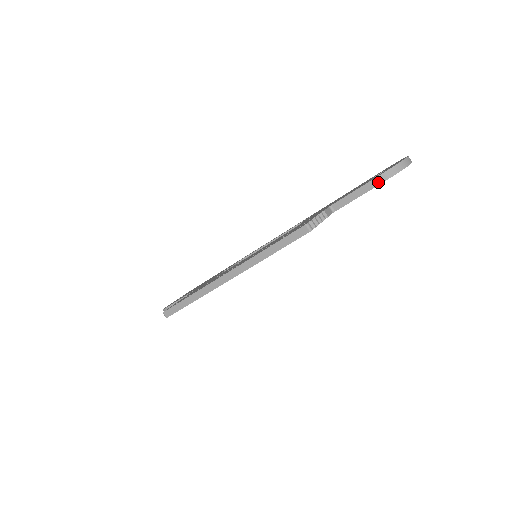
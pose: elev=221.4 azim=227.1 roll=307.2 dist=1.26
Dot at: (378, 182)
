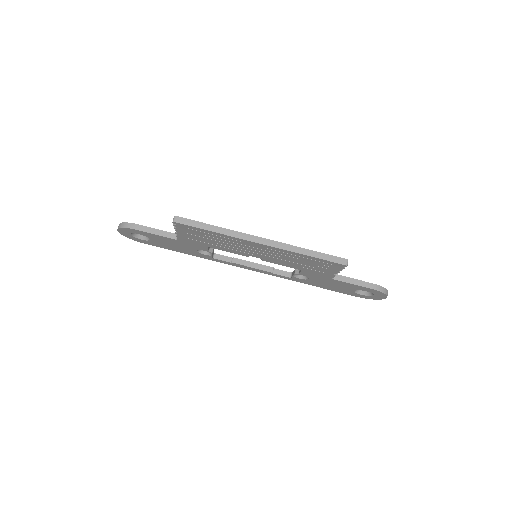
Dot at: (372, 287)
